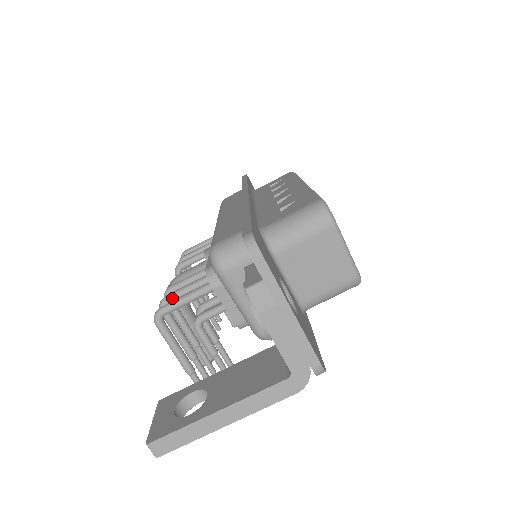
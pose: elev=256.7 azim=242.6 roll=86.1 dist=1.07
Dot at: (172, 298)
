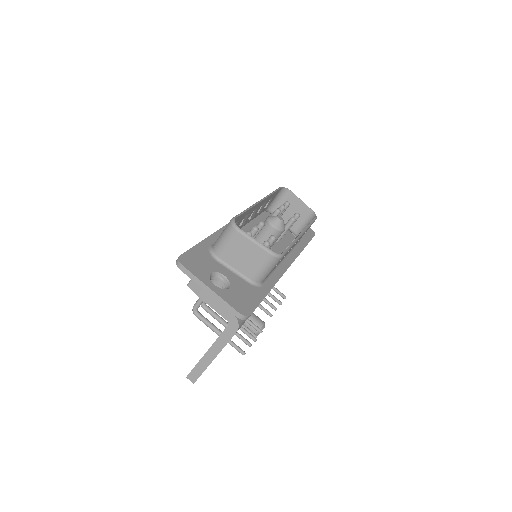
Dot at: occluded
